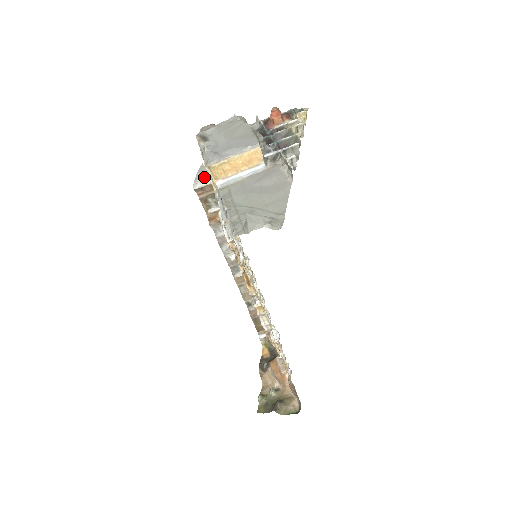
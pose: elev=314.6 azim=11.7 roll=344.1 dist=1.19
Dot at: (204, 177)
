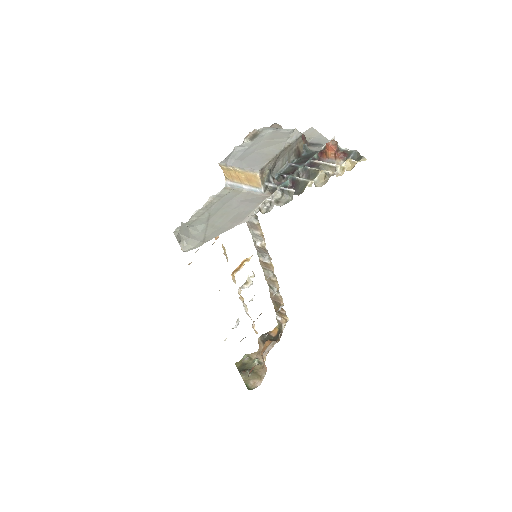
Dot at: occluded
